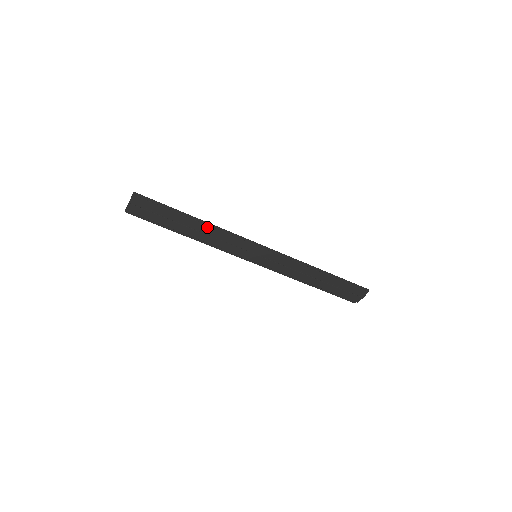
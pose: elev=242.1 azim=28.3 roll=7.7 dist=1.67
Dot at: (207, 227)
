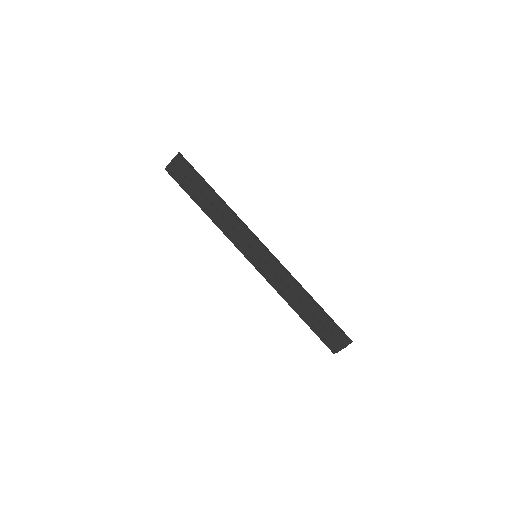
Dot at: (224, 207)
